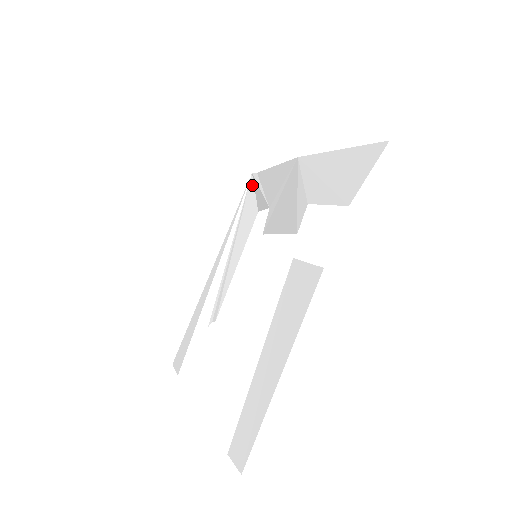
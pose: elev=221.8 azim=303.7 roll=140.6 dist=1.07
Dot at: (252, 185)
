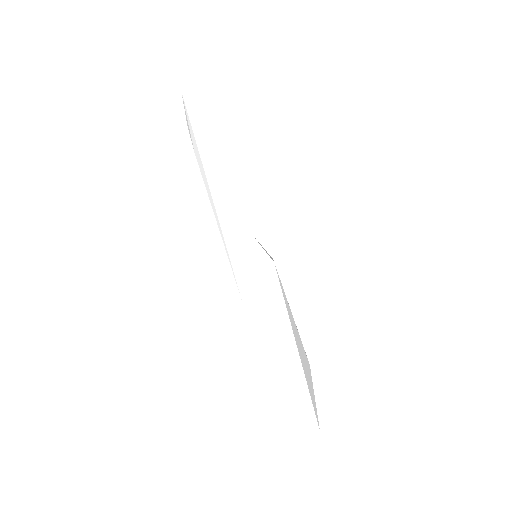
Dot at: occluded
